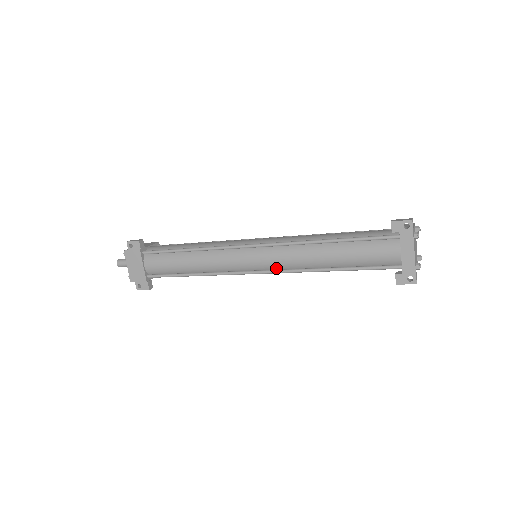
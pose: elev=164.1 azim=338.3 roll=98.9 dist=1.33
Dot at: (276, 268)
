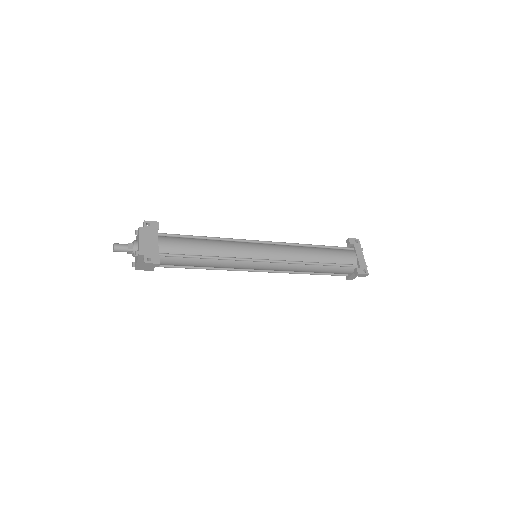
Dot at: (279, 259)
